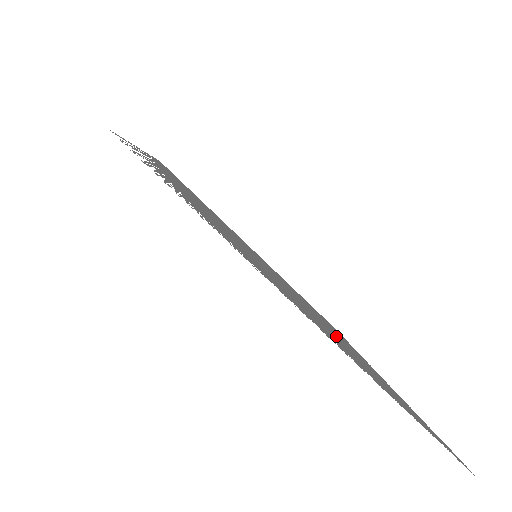
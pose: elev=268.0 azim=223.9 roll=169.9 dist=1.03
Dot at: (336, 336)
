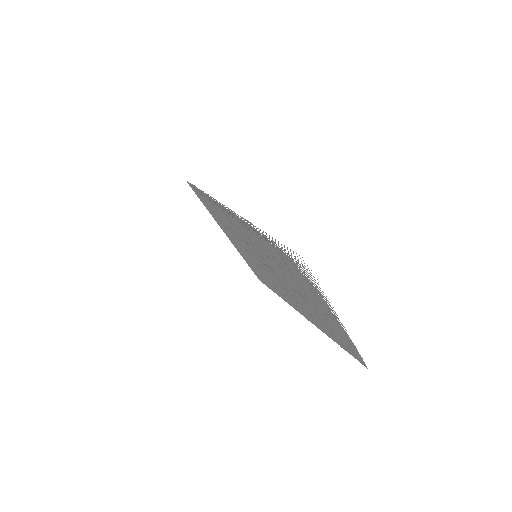
Dot at: (311, 310)
